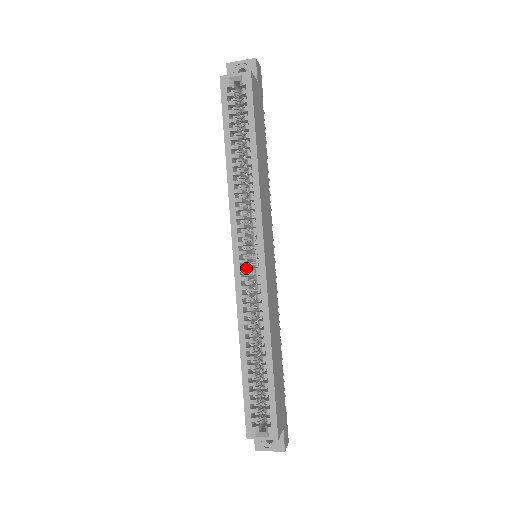
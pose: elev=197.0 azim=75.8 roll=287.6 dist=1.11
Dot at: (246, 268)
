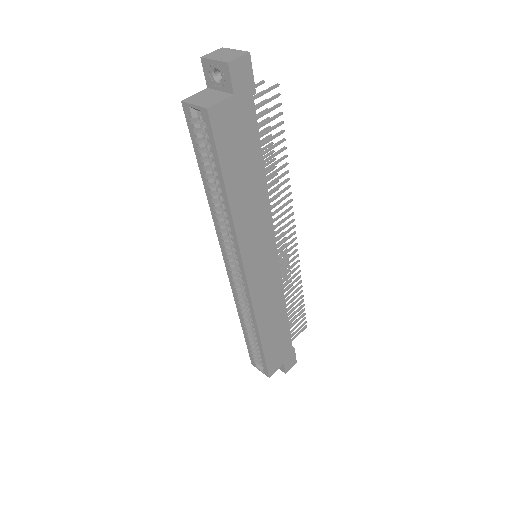
Dot at: (236, 277)
